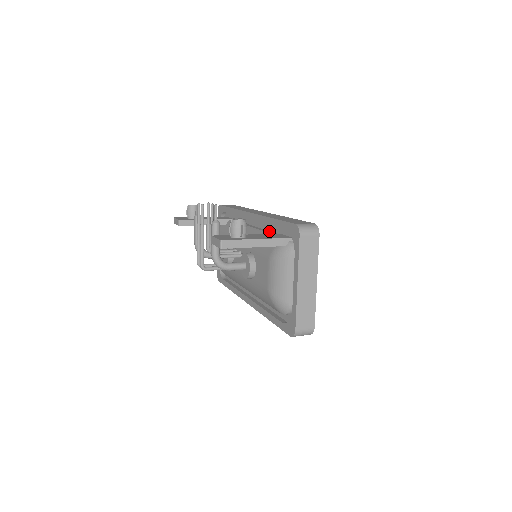
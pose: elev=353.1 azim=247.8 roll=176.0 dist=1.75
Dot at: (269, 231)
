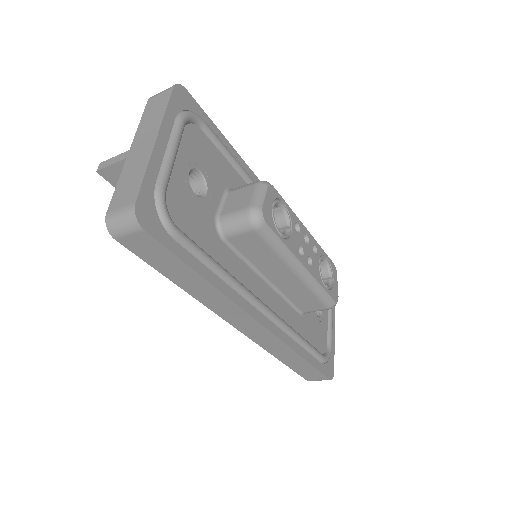
Dot at: occluded
